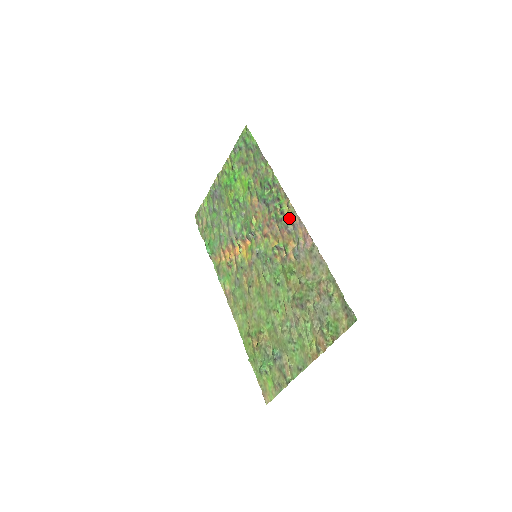
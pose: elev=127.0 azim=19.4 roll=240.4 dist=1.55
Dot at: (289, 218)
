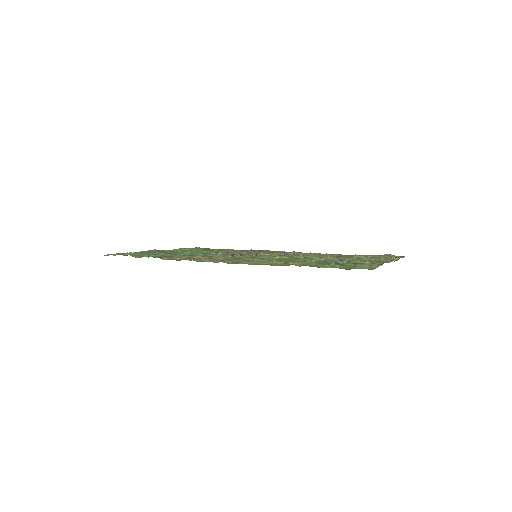
Dot at: occluded
